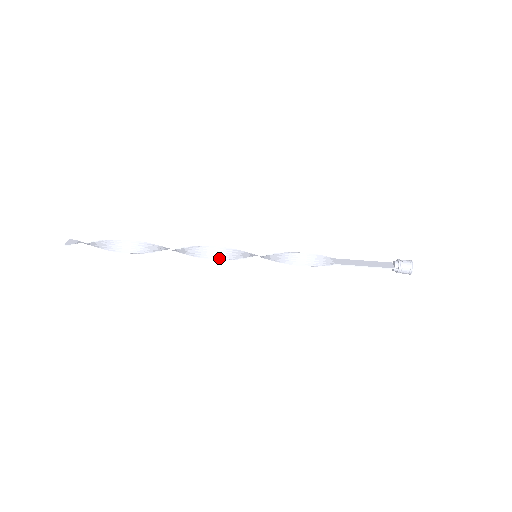
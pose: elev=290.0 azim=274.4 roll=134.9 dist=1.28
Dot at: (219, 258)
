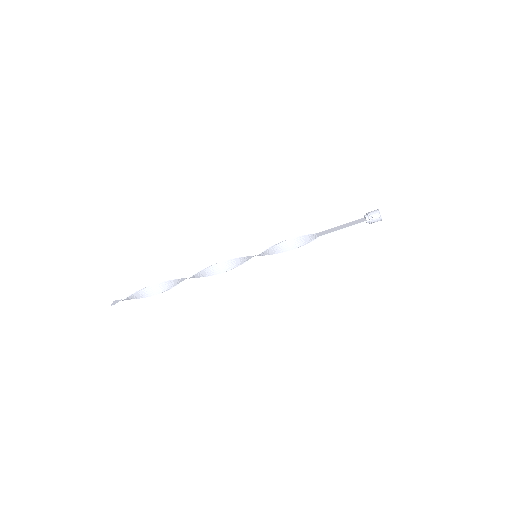
Dot at: (229, 269)
